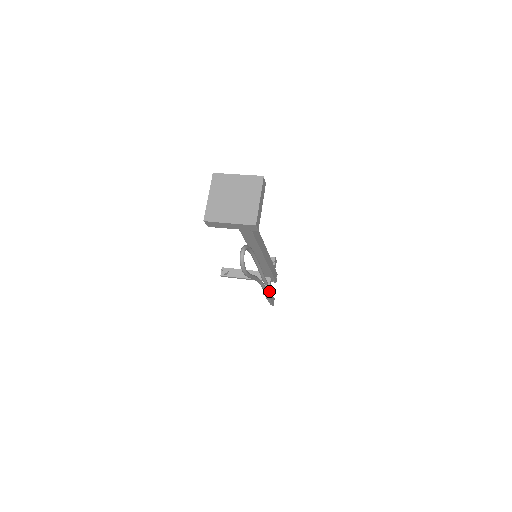
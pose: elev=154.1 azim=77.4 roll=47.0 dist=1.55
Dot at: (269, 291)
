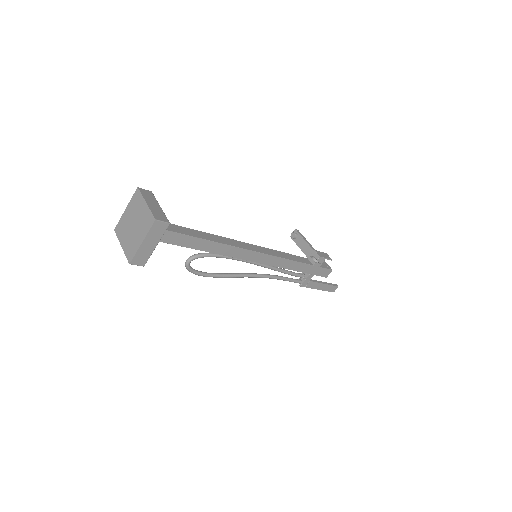
Dot at: (304, 283)
